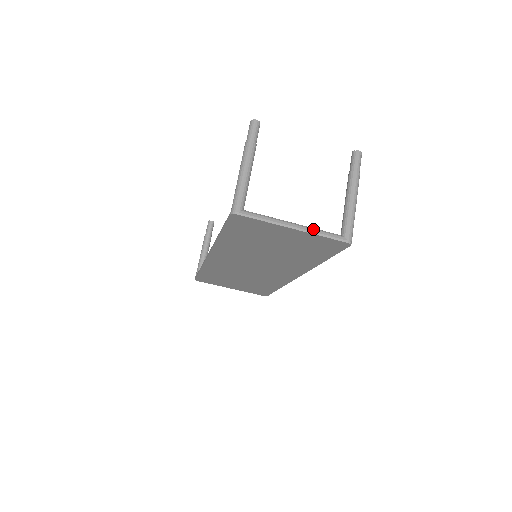
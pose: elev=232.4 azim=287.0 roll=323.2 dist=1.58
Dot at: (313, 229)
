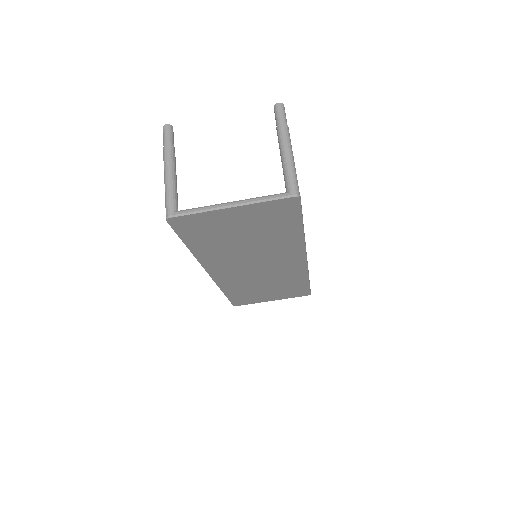
Dot at: (252, 199)
